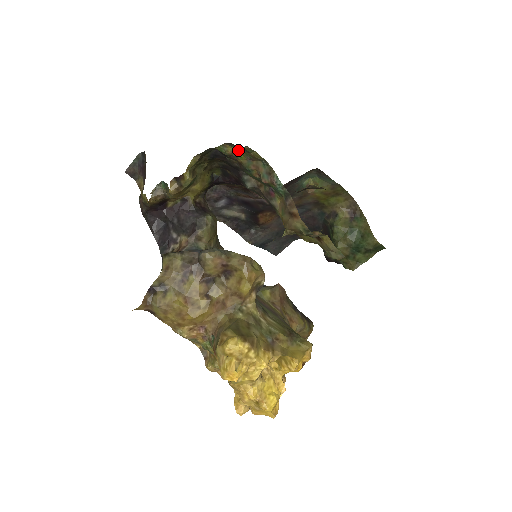
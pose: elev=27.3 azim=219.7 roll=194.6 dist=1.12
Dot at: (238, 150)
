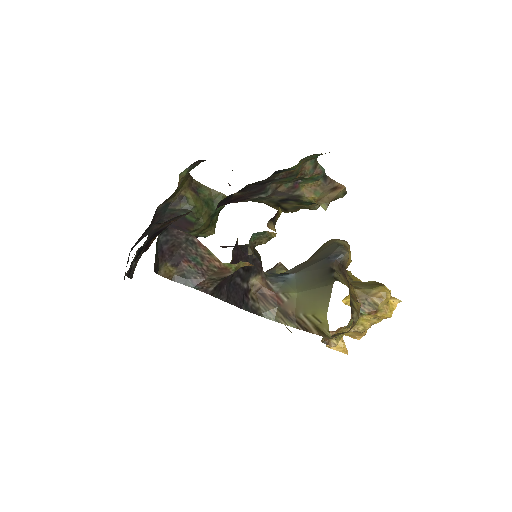
Dot at: (303, 160)
